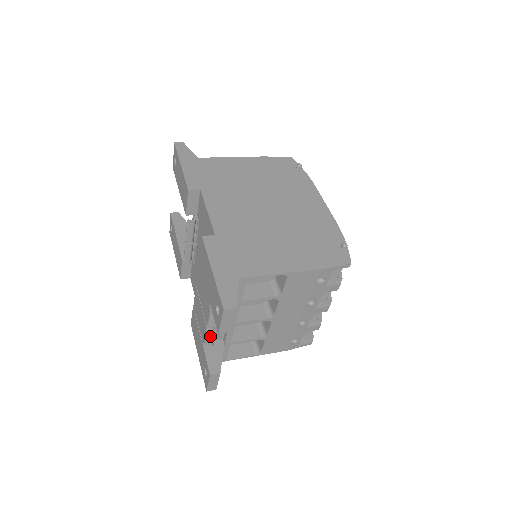
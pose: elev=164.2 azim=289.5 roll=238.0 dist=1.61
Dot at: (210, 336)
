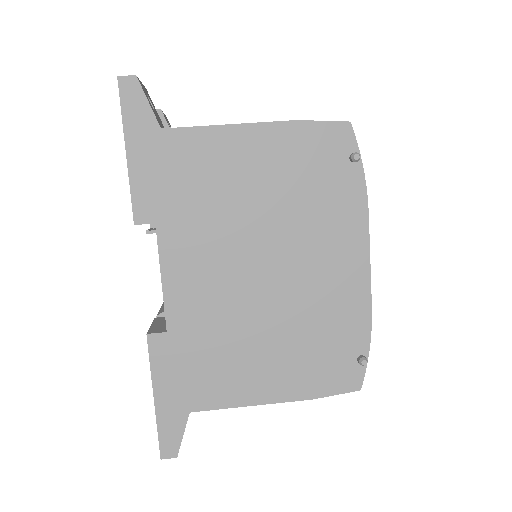
Dot at: occluded
